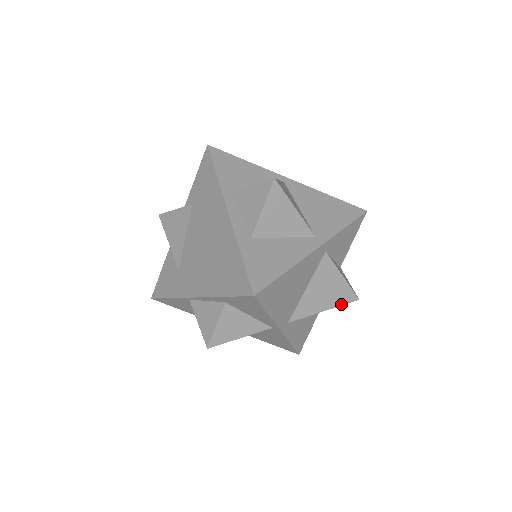
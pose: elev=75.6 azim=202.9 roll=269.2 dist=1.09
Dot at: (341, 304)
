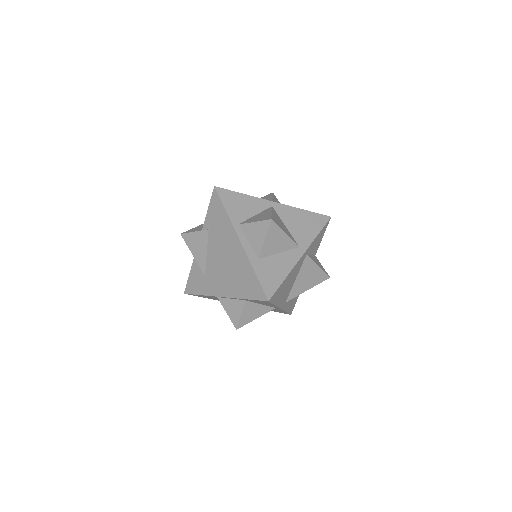
Dot at: (318, 283)
